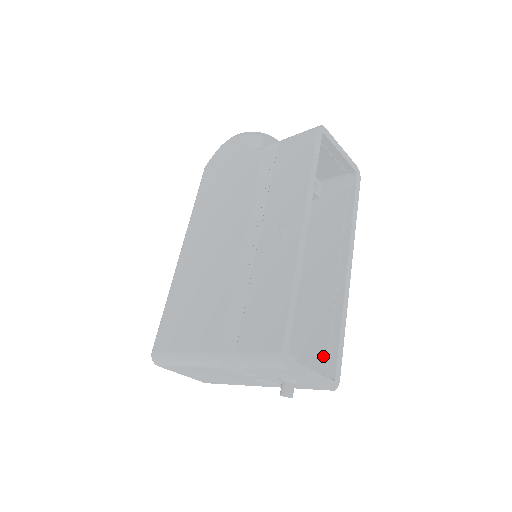
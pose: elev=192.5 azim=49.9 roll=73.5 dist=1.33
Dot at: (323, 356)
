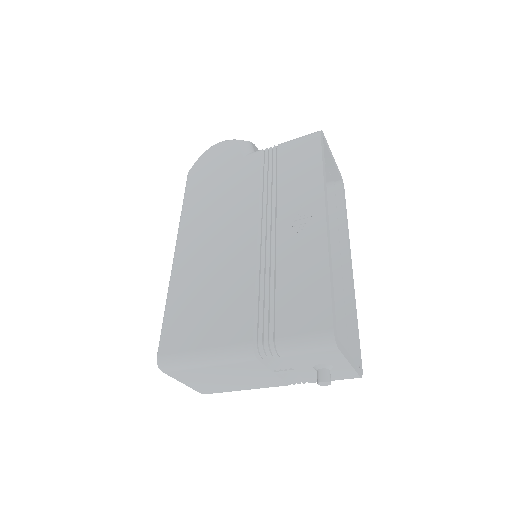
Dot at: occluded
